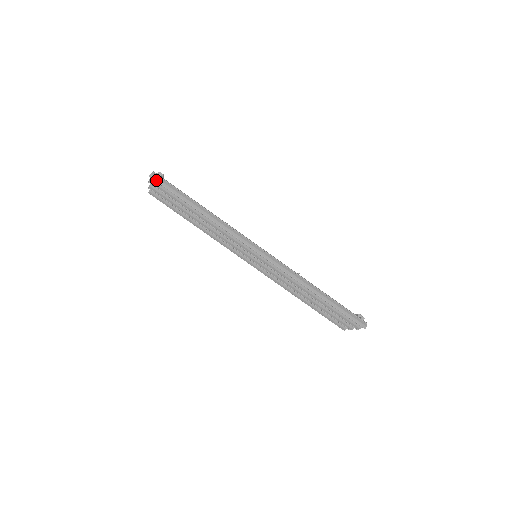
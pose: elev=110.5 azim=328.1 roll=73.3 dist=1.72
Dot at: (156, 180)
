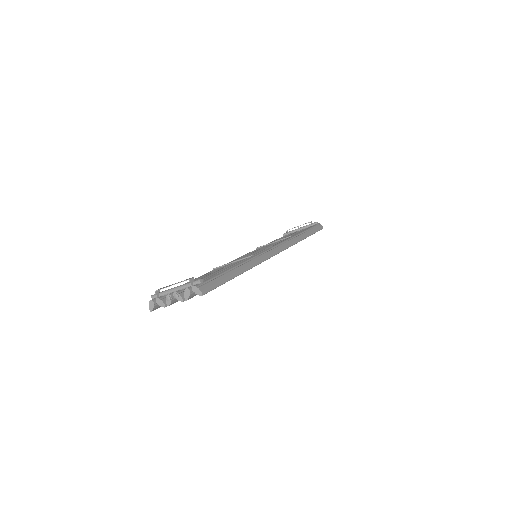
Dot at: (208, 291)
